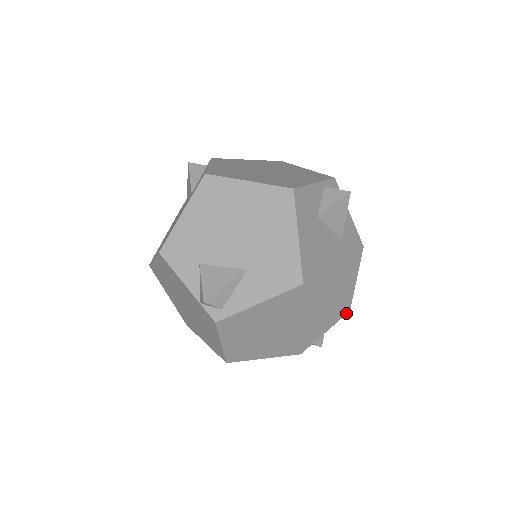
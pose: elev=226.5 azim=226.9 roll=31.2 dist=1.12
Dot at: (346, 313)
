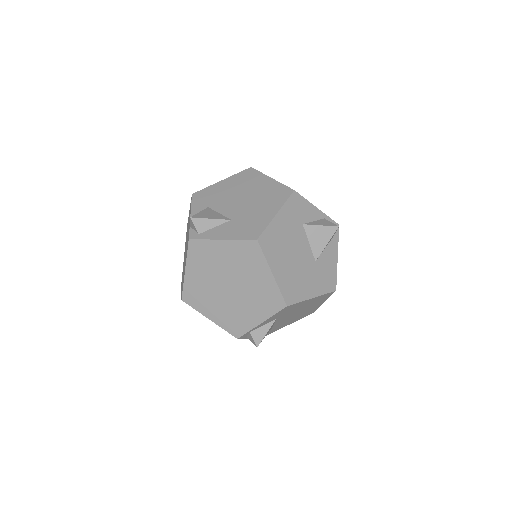
Dot at: (284, 307)
